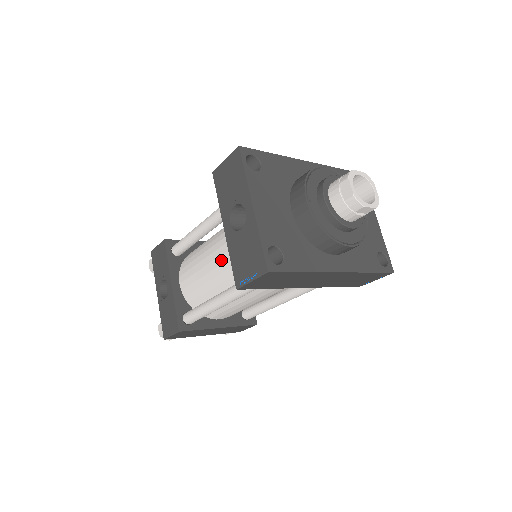
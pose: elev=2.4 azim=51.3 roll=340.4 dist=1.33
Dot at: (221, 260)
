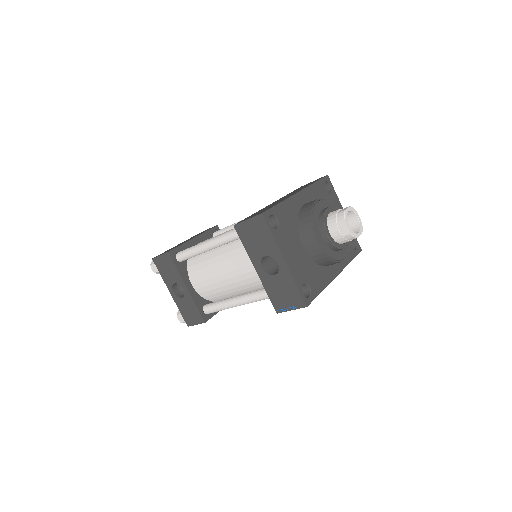
Dot at: (237, 273)
